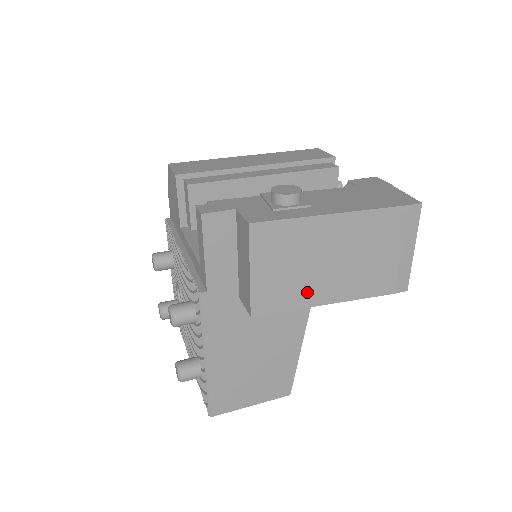
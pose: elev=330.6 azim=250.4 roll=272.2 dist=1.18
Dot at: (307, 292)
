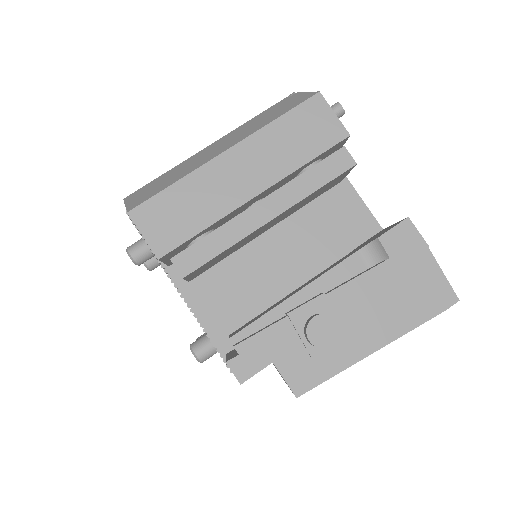
Dot at: occluded
